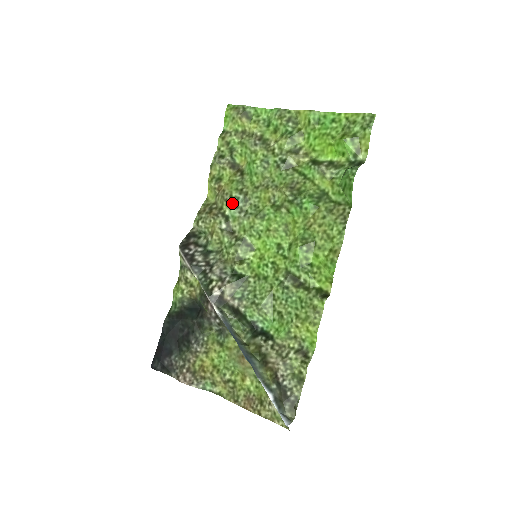
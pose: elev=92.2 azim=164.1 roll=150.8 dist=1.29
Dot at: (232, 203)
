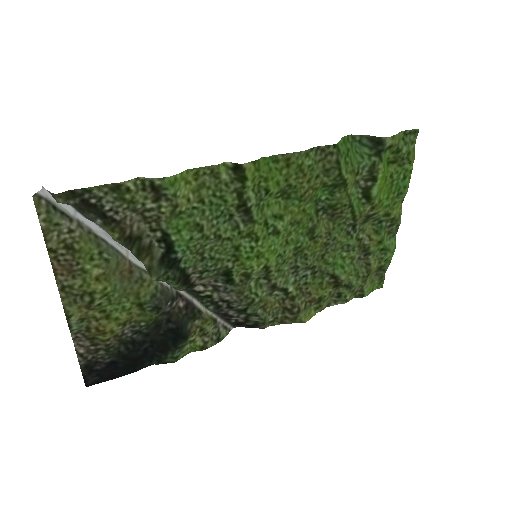
Dot at: (299, 281)
